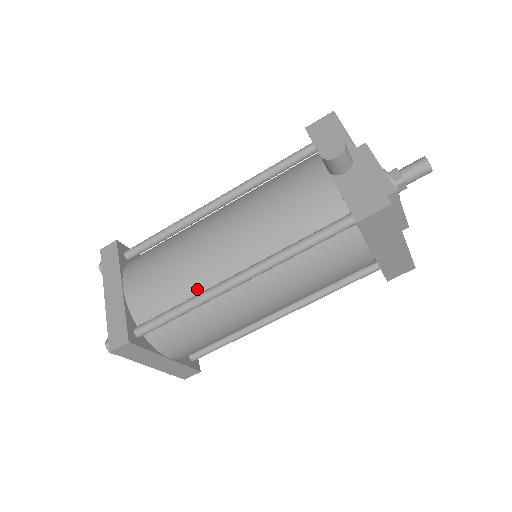
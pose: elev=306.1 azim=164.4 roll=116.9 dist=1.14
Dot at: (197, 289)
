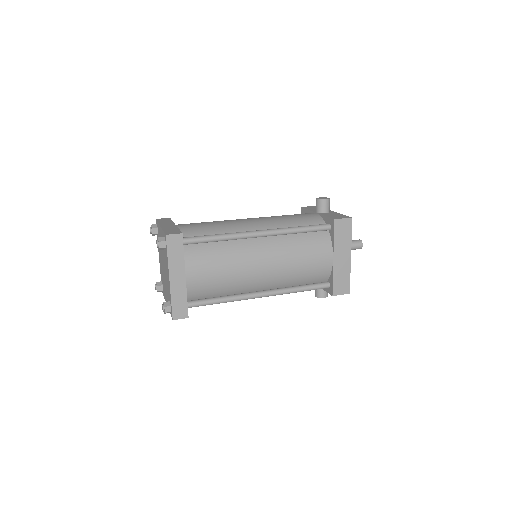
Dot at: occluded
